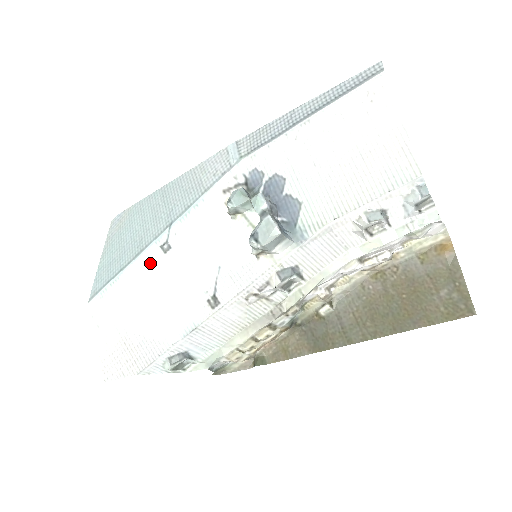
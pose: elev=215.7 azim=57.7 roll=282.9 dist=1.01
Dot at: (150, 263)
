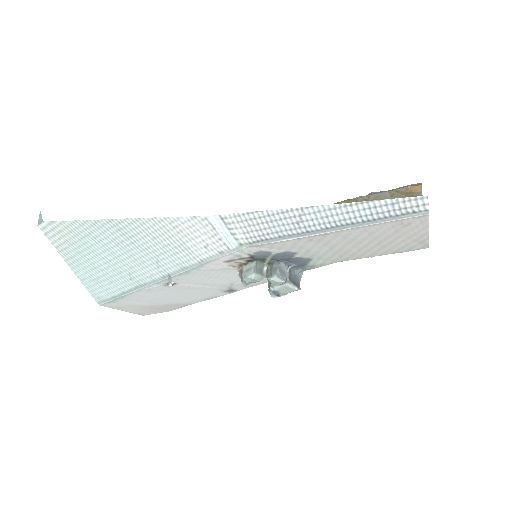
Dot at: (157, 290)
